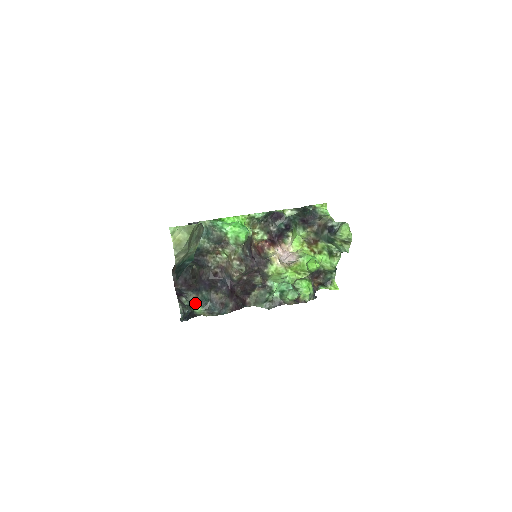
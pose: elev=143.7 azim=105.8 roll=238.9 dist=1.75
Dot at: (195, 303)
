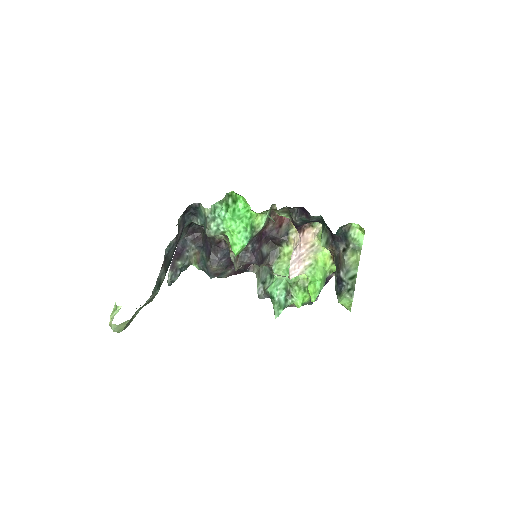
Dot at: (195, 259)
